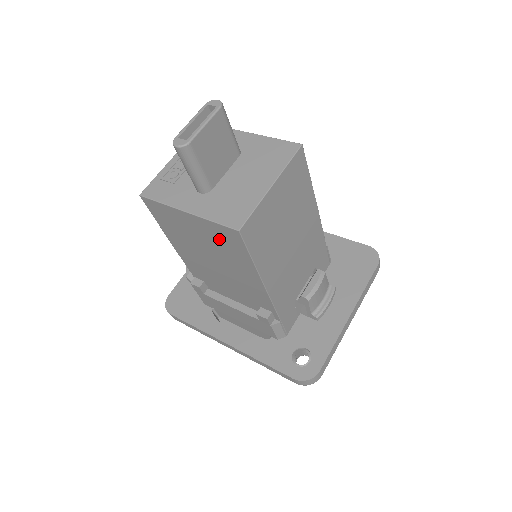
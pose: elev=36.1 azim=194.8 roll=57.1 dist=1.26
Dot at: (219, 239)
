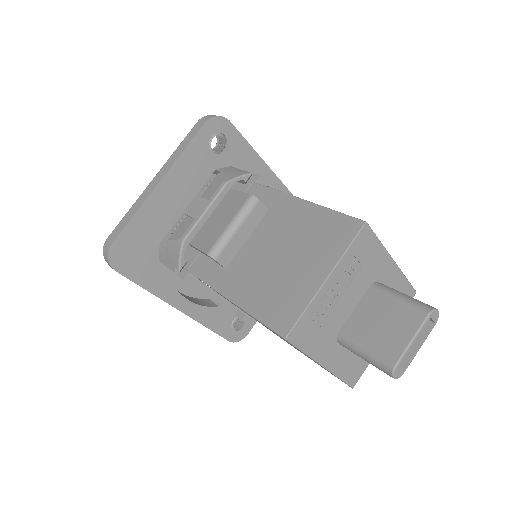
Dot at: occluded
